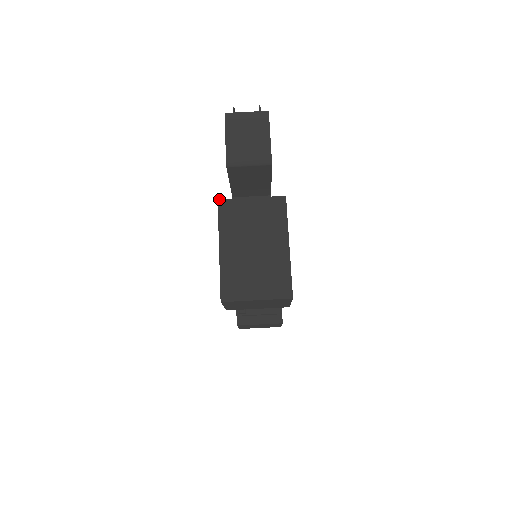
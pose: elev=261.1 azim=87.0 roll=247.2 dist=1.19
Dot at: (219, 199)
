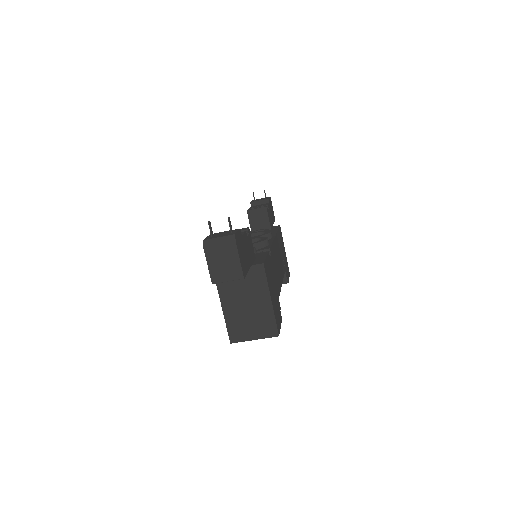
Dot at: occluded
